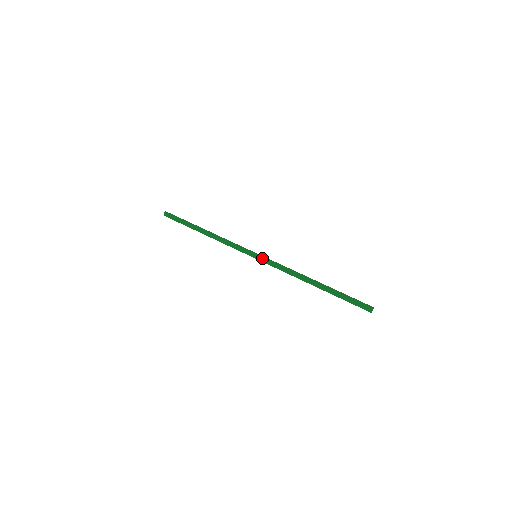
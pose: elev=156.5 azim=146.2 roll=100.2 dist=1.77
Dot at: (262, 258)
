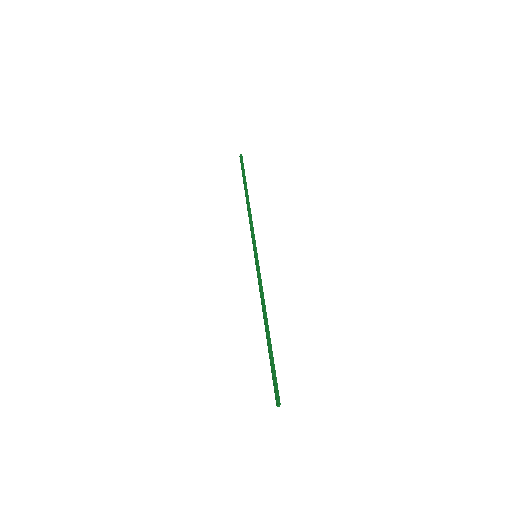
Dot at: (256, 262)
